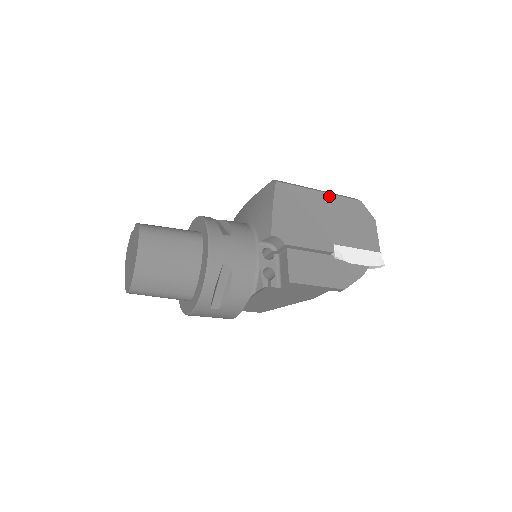
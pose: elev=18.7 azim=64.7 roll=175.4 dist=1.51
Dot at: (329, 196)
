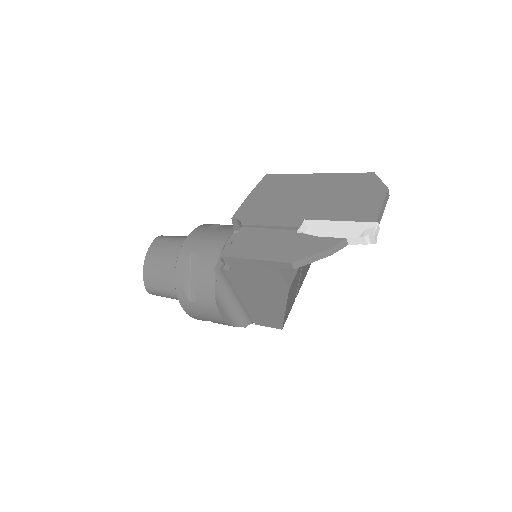
Dot at: (326, 176)
